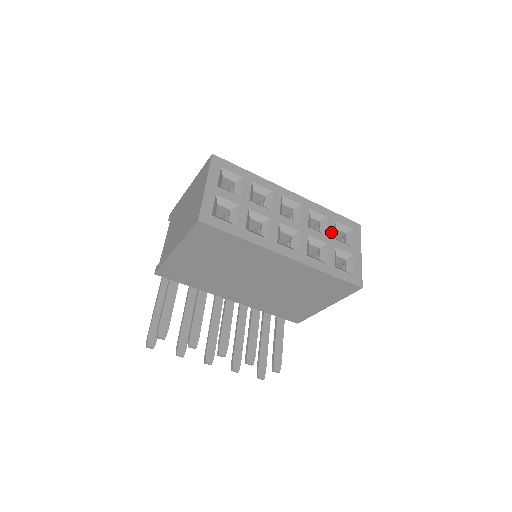
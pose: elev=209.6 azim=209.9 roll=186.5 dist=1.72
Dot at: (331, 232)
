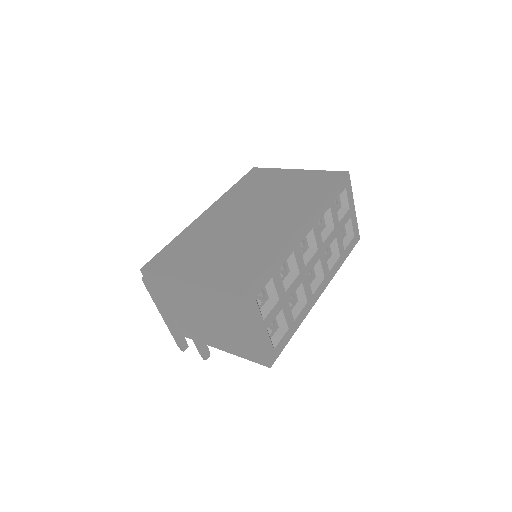
Dot at: (335, 220)
